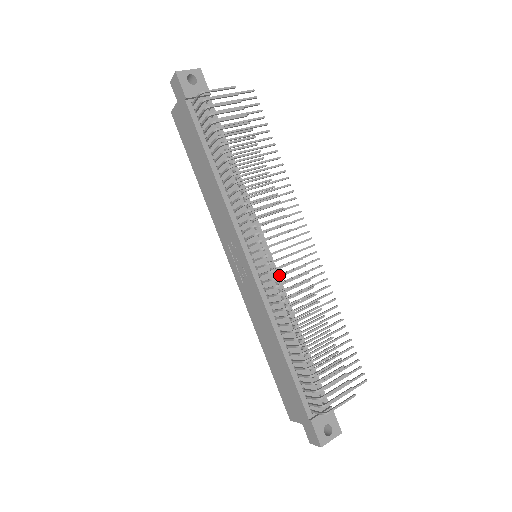
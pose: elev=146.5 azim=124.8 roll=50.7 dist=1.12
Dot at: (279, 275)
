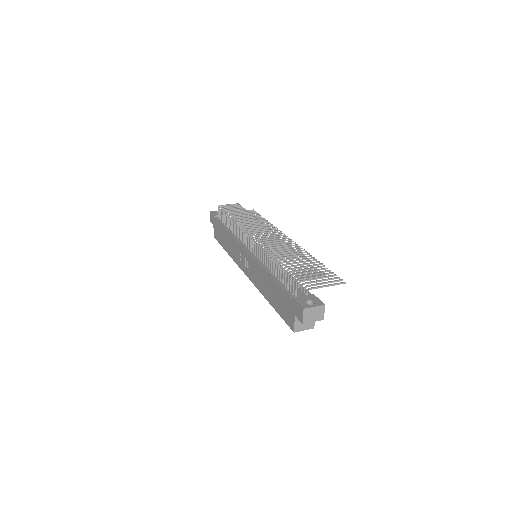
Dot at: (260, 240)
